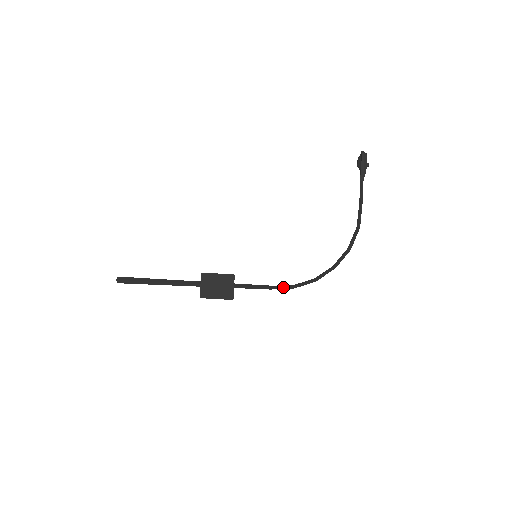
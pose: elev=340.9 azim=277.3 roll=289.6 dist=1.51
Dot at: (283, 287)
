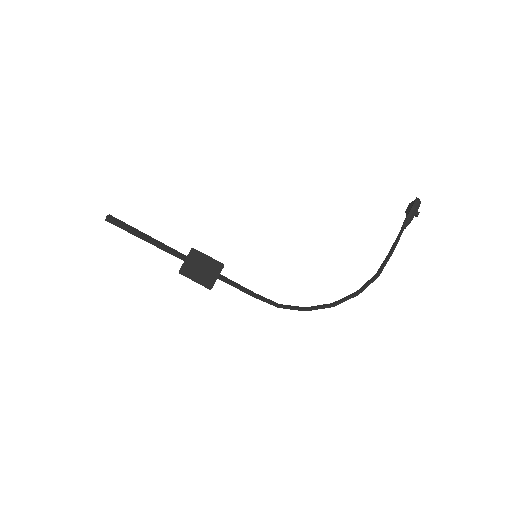
Dot at: (269, 301)
